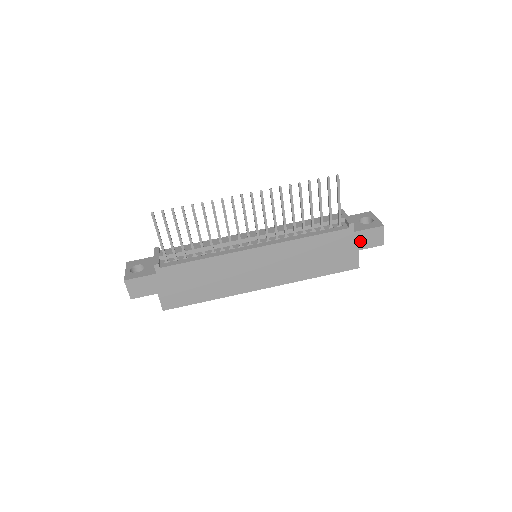
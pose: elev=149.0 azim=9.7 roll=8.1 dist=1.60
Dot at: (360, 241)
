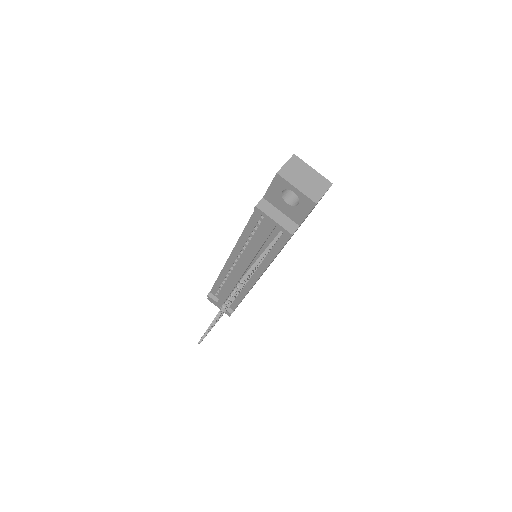
Dot at: occluded
